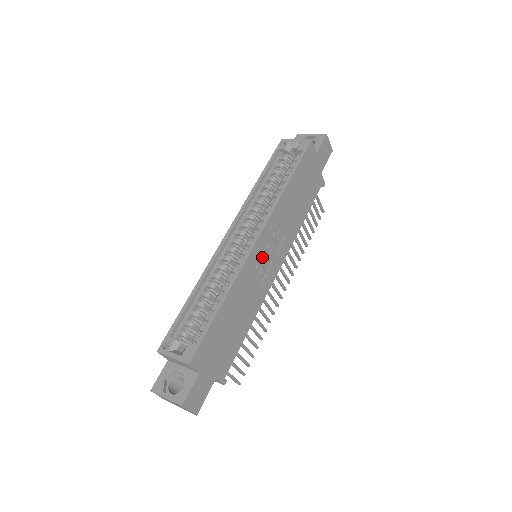
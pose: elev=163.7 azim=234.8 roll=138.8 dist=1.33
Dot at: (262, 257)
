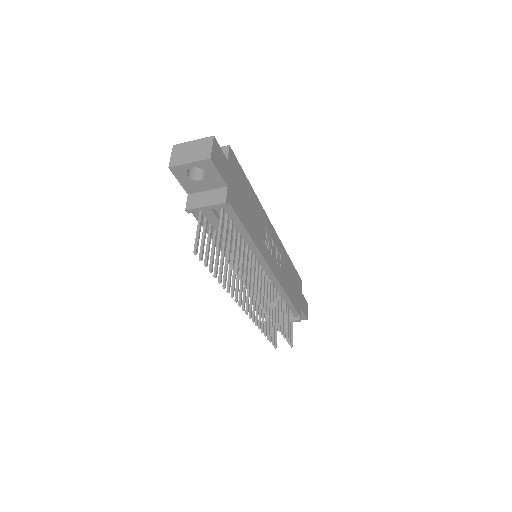
Dot at: (269, 240)
